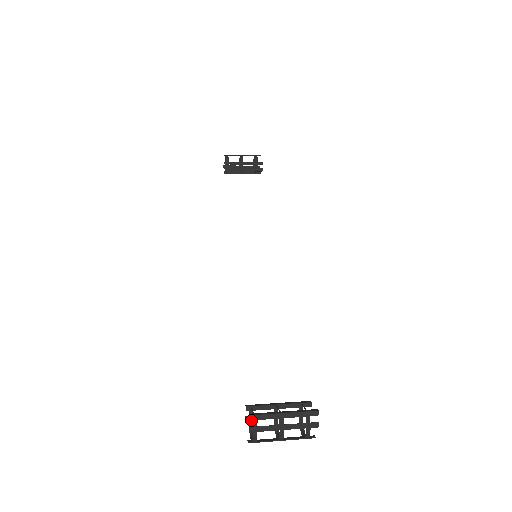
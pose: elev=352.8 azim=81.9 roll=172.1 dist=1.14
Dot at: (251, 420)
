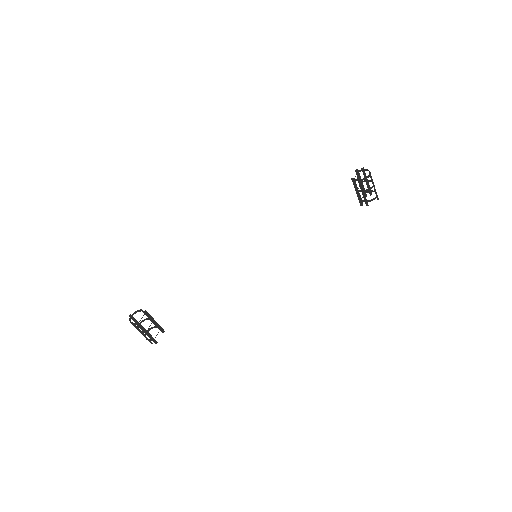
Dot at: (360, 180)
